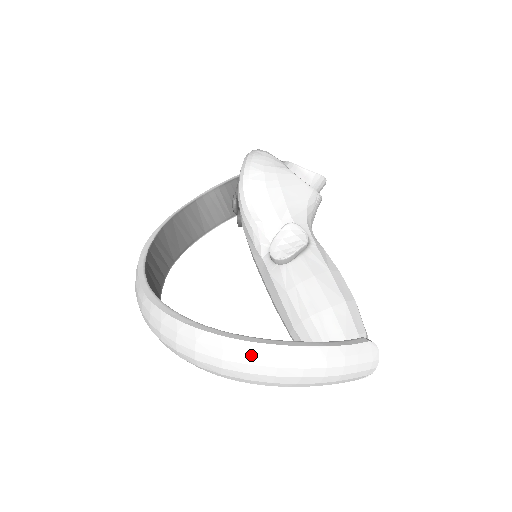
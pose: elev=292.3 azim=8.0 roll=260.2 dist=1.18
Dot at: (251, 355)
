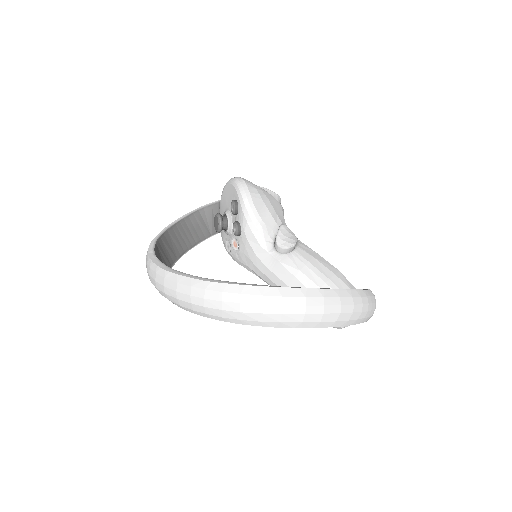
Dot at: (325, 298)
